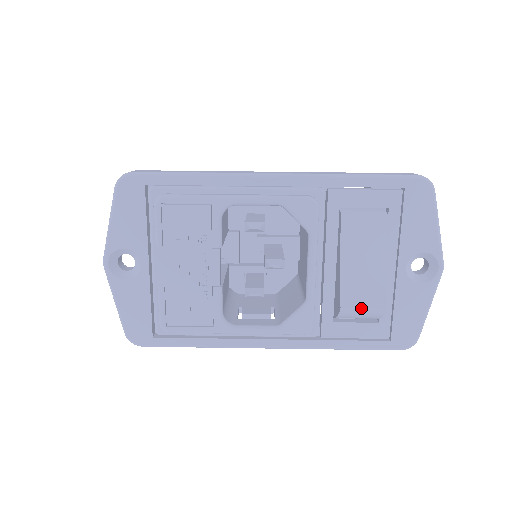
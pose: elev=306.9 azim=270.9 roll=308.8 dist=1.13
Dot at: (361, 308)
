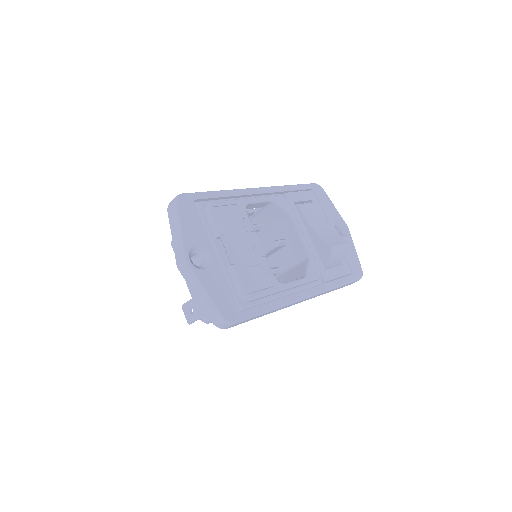
Dot at: (339, 245)
